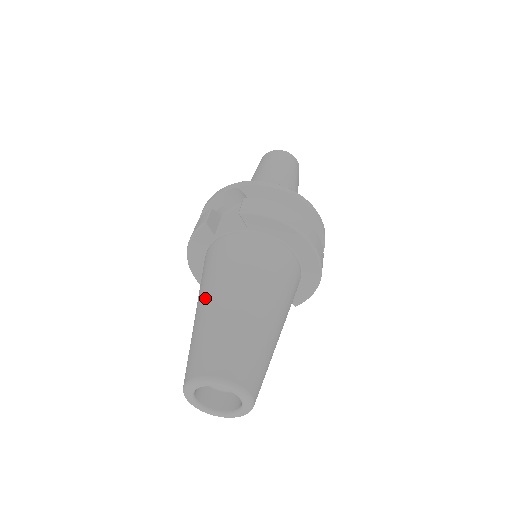
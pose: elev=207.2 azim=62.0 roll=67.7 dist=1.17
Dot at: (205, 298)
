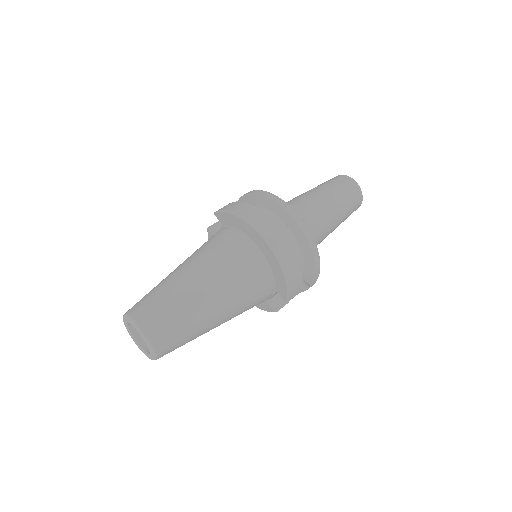
Dot at: occluded
